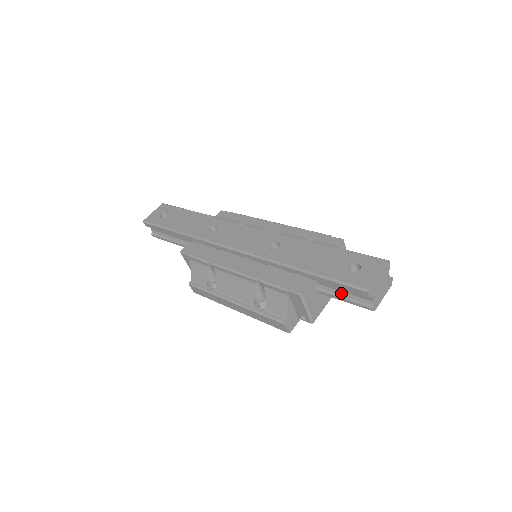
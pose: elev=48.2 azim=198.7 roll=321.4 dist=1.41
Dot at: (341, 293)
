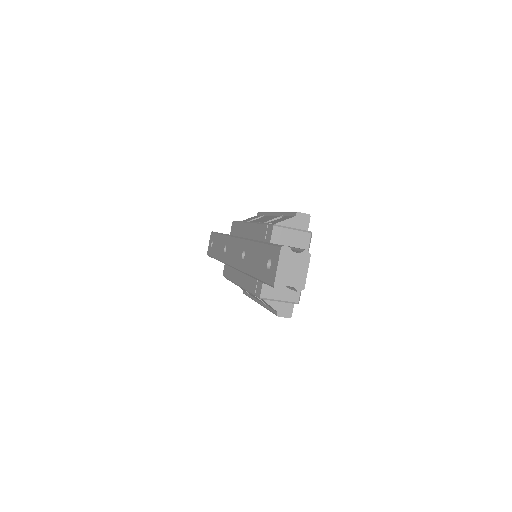
Dot at: occluded
